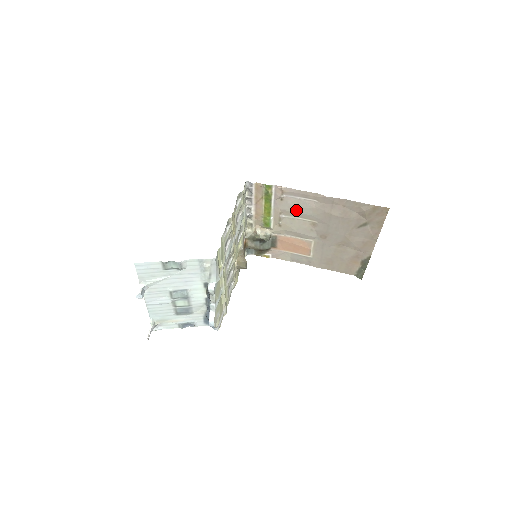
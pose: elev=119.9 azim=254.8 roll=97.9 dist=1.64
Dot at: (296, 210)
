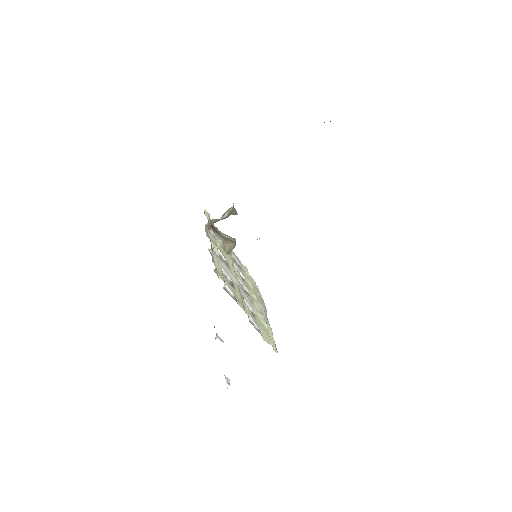
Dot at: occluded
